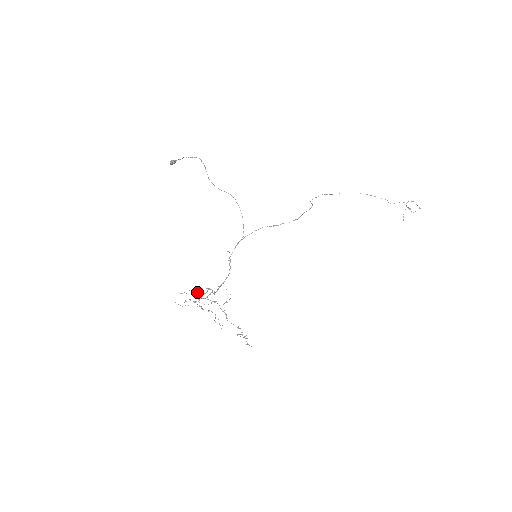
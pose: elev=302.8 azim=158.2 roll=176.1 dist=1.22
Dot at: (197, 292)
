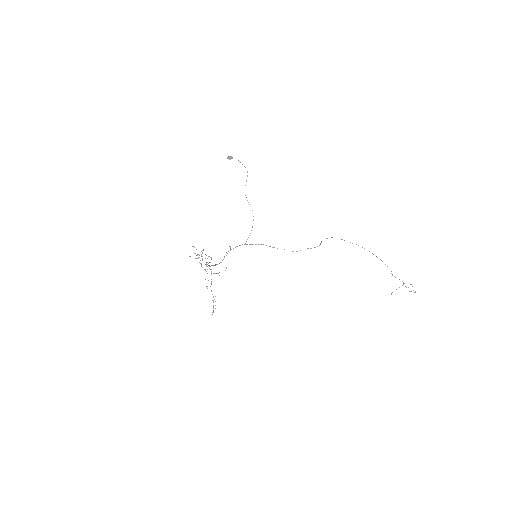
Dot at: occluded
